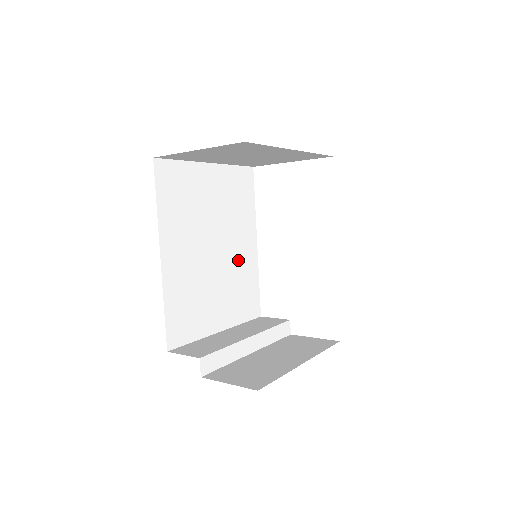
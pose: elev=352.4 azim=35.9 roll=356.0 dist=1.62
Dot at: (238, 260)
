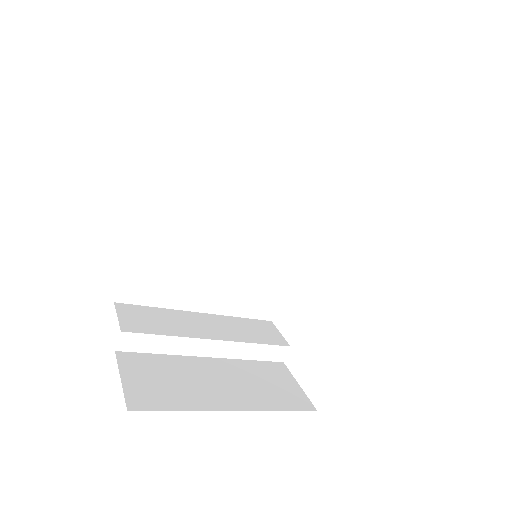
Dot at: (266, 247)
